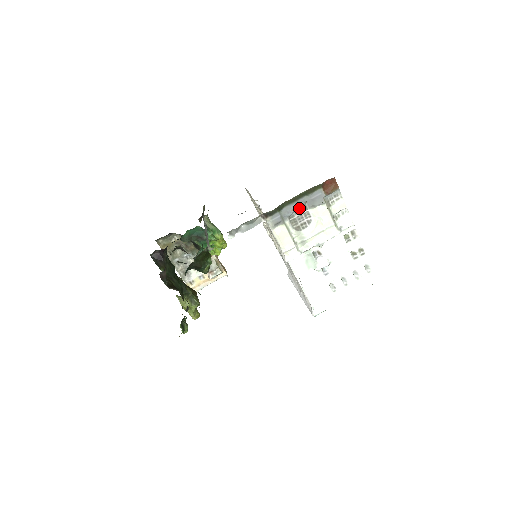
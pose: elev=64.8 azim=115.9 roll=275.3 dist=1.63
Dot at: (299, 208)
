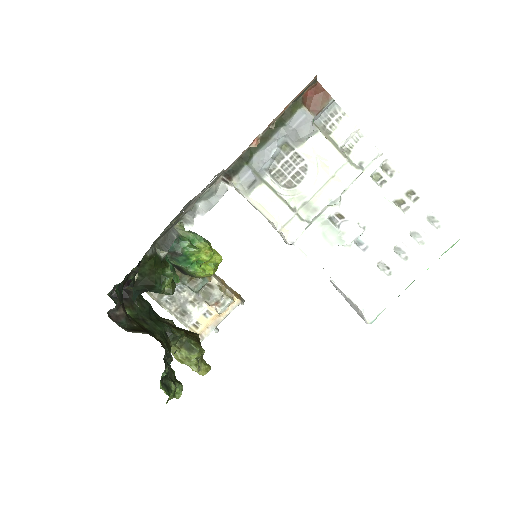
Dot at: (279, 151)
